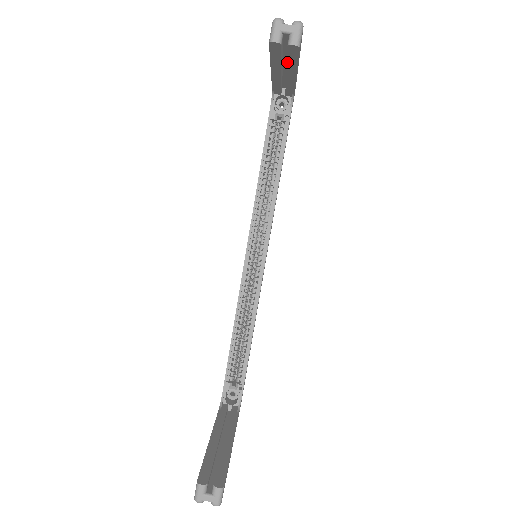
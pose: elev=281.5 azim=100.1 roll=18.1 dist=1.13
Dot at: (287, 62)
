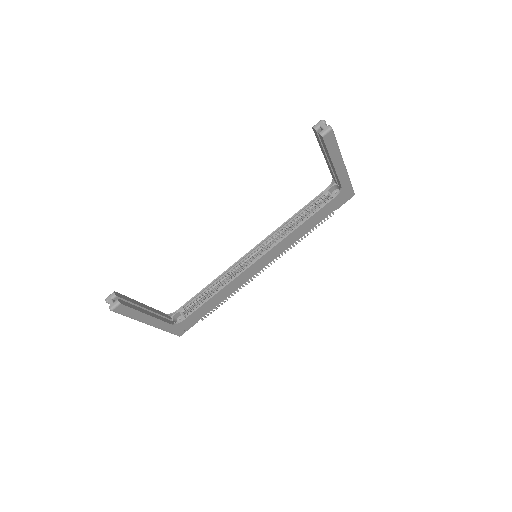
Dot at: (325, 149)
